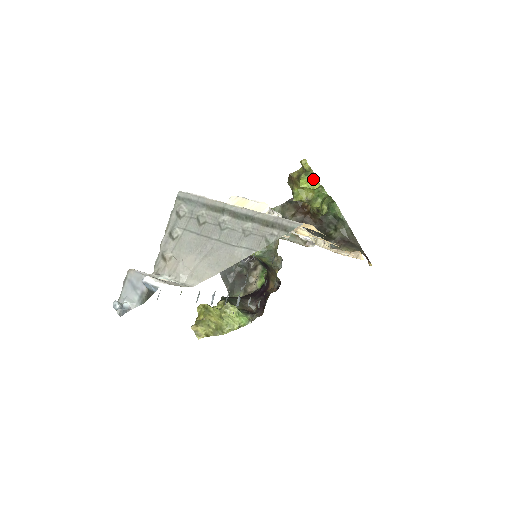
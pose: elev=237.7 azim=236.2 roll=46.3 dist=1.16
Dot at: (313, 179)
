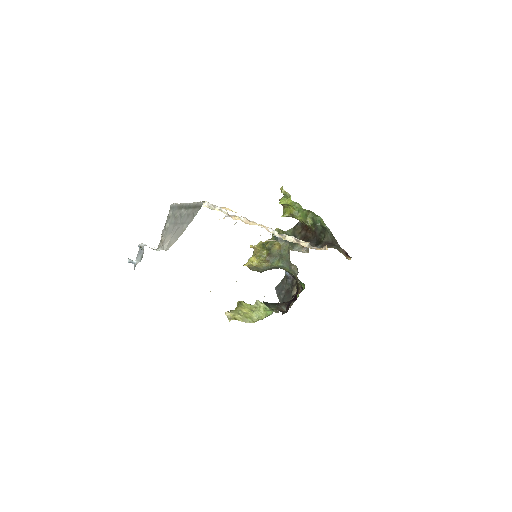
Dot at: (288, 198)
